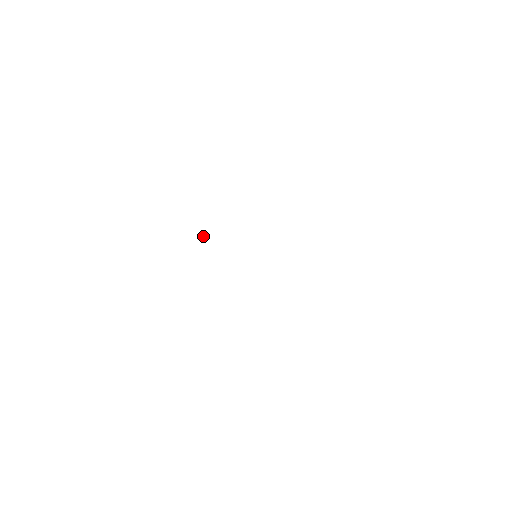
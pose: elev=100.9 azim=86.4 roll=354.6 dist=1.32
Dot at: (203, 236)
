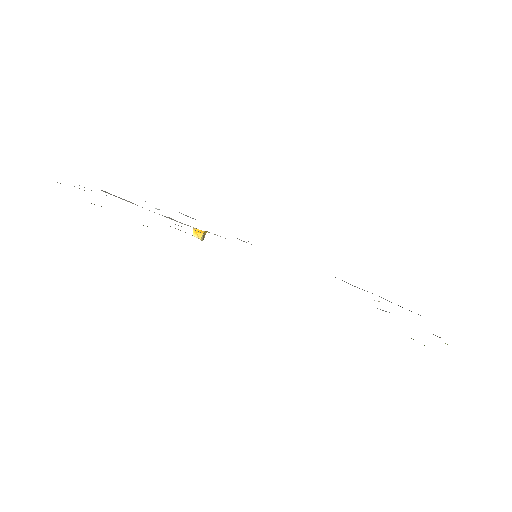
Dot at: (200, 235)
